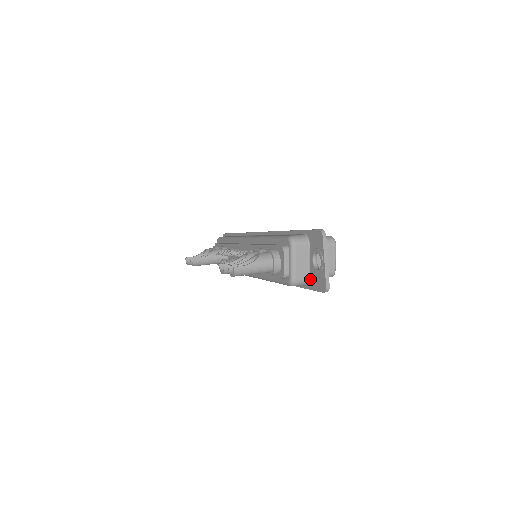
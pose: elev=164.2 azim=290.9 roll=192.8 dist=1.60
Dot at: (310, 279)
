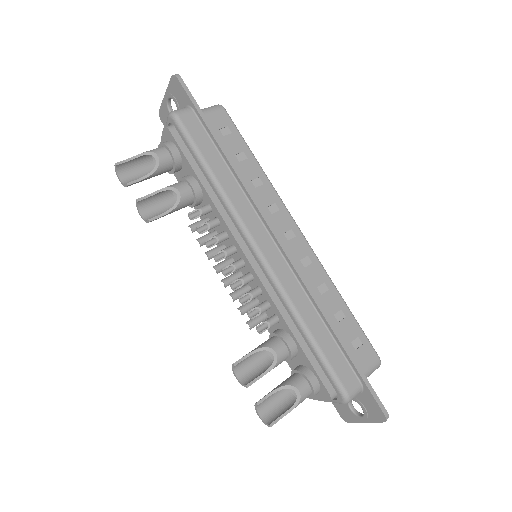
Dot at: occluded
